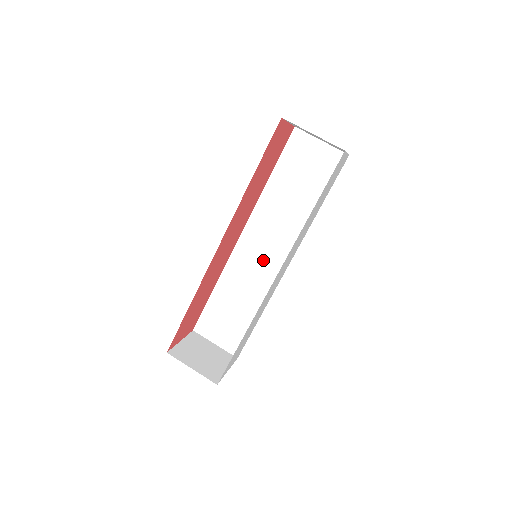
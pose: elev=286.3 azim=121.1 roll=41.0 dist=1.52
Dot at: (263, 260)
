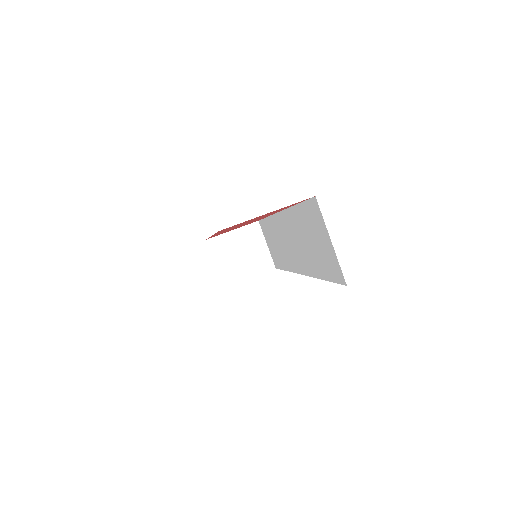
Dot at: (288, 247)
